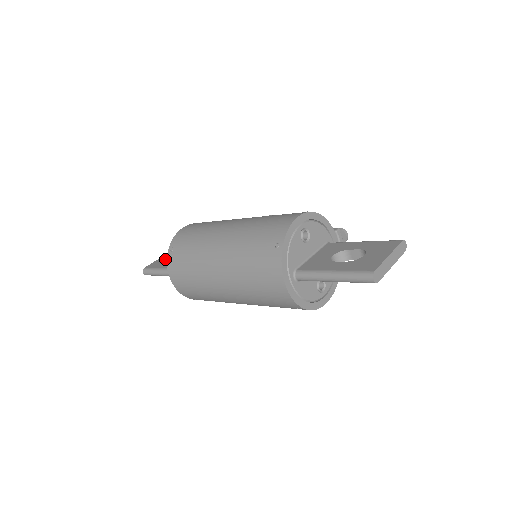
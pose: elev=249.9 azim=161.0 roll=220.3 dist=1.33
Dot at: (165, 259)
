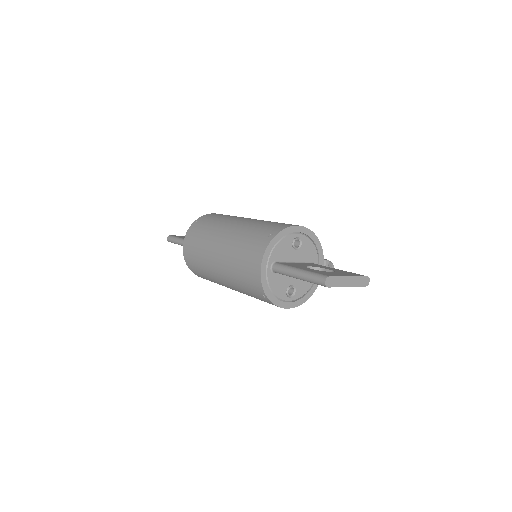
Dot at: occluded
